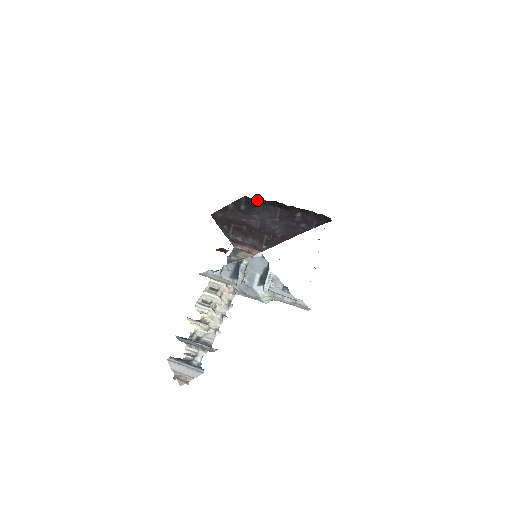
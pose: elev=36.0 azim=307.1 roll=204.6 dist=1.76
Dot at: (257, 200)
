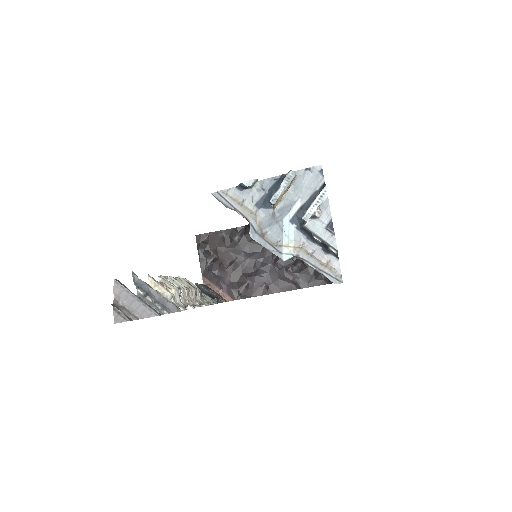
Dot at: occluded
